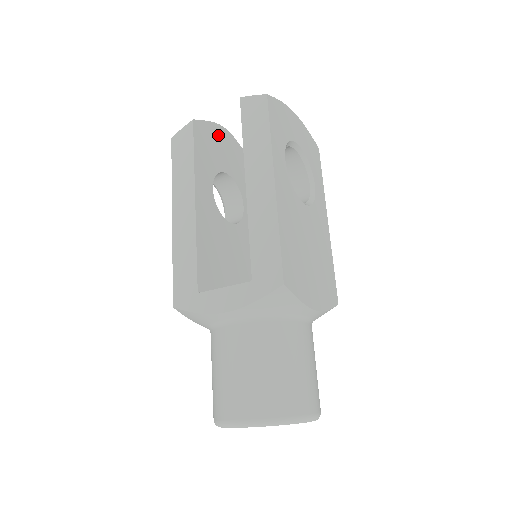
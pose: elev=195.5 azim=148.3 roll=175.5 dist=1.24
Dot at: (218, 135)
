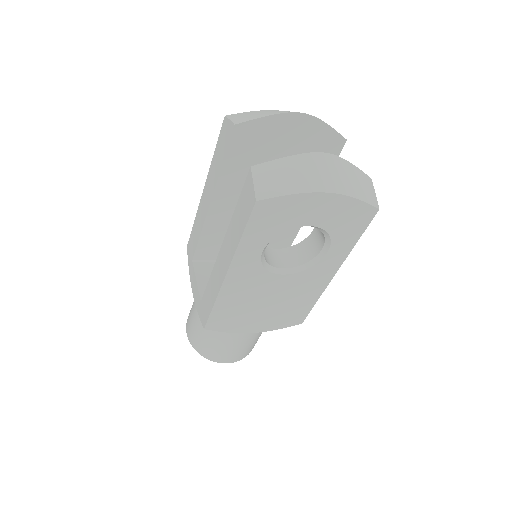
Dot at: (281, 126)
